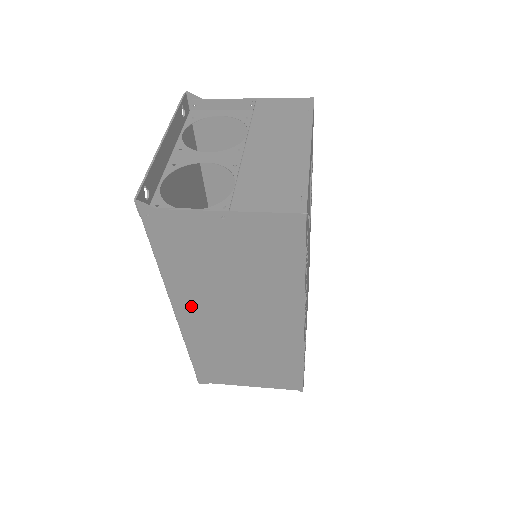
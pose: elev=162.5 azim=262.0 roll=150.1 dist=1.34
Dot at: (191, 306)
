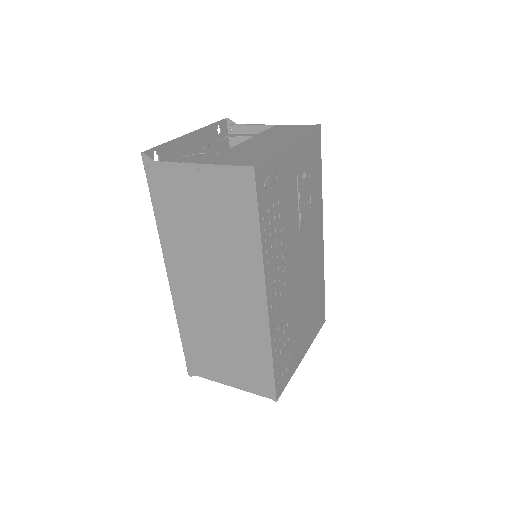
Dot at: (179, 269)
